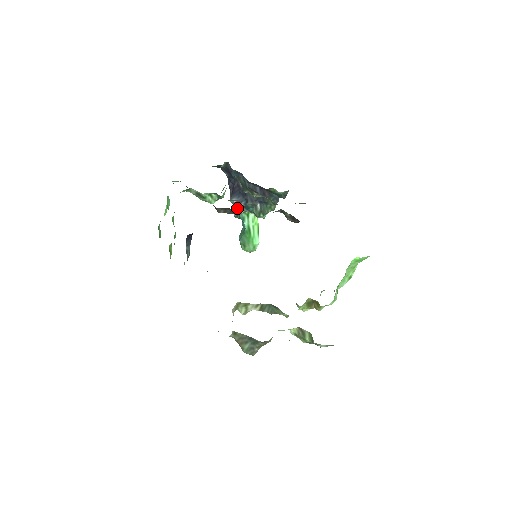
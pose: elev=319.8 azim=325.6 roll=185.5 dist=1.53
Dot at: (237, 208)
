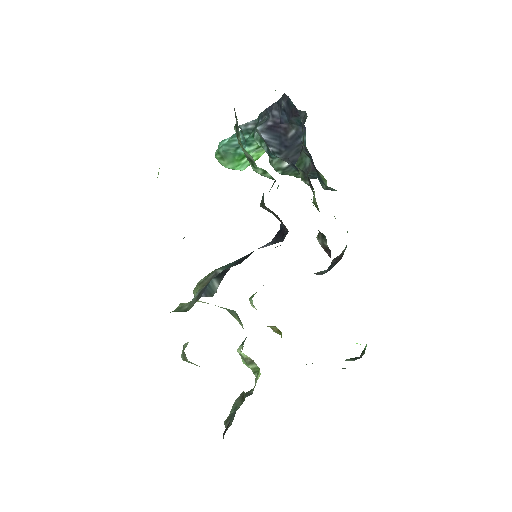
Dot at: (256, 135)
